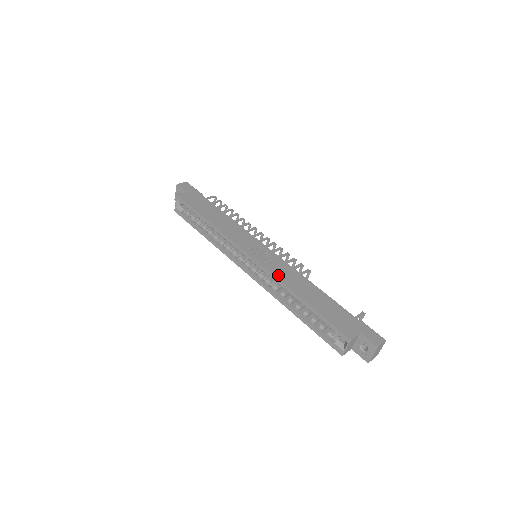
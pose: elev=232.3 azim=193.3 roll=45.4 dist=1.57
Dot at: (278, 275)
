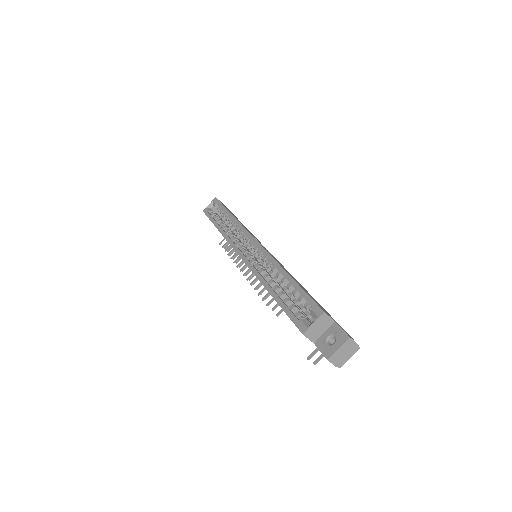
Dot at: occluded
